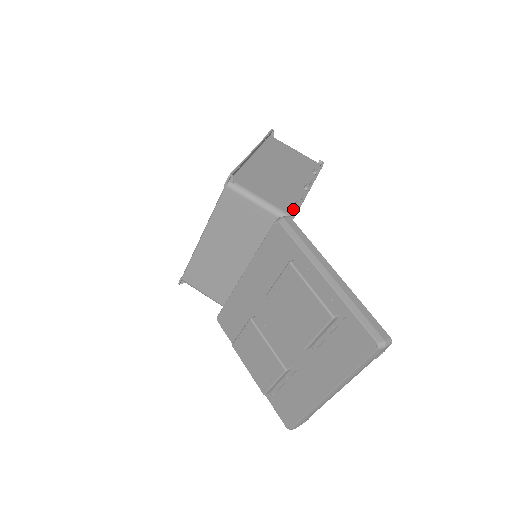
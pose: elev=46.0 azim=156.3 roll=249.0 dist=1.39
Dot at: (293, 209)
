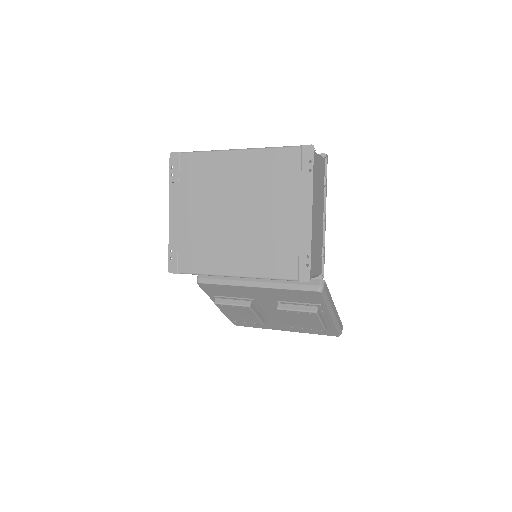
Dot at: (322, 262)
